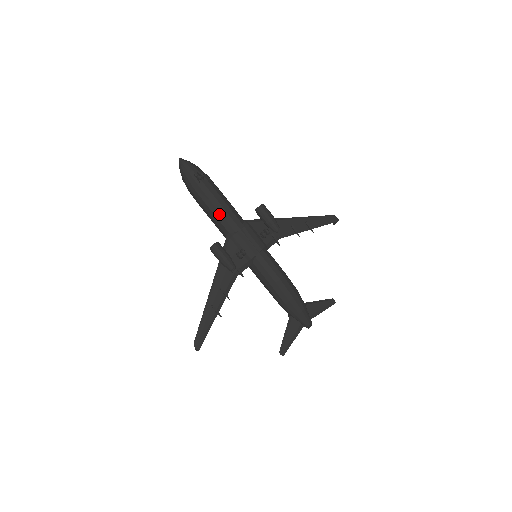
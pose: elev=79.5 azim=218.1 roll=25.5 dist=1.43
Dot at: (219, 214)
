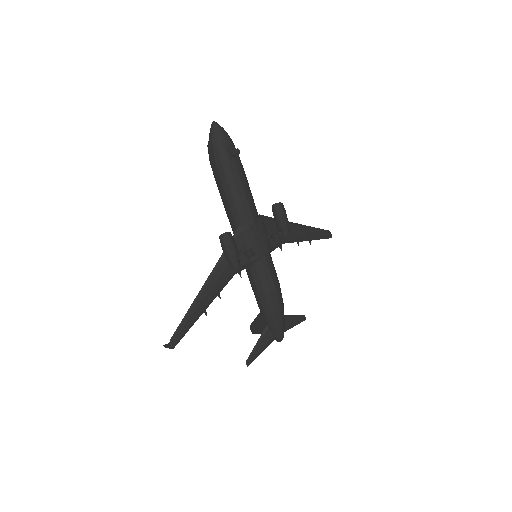
Dot at: (239, 201)
